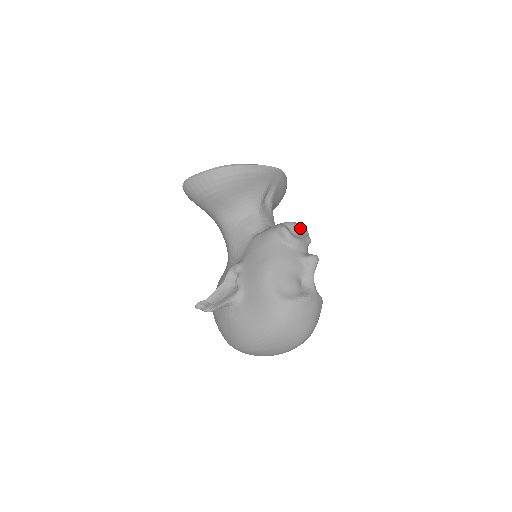
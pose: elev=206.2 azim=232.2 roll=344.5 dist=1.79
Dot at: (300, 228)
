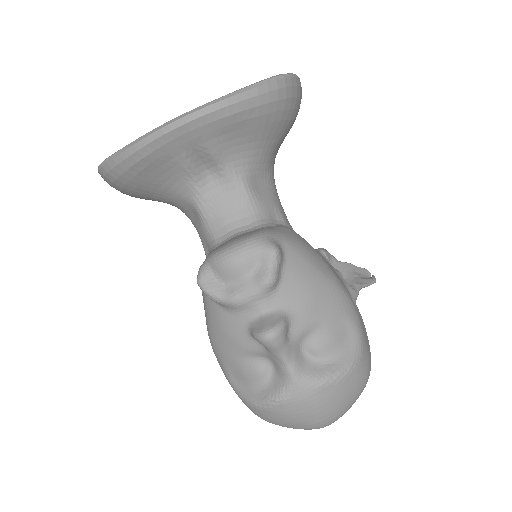
Dot at: (238, 264)
